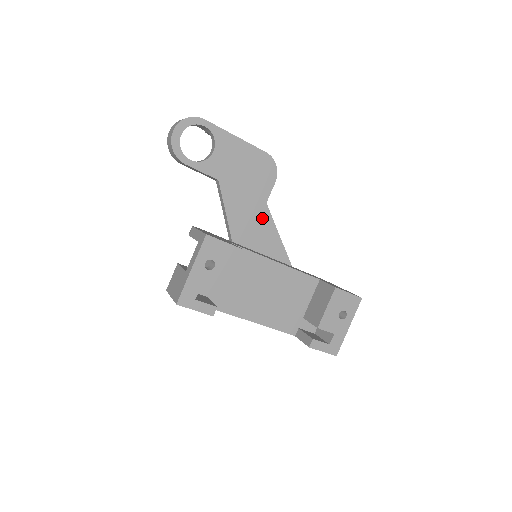
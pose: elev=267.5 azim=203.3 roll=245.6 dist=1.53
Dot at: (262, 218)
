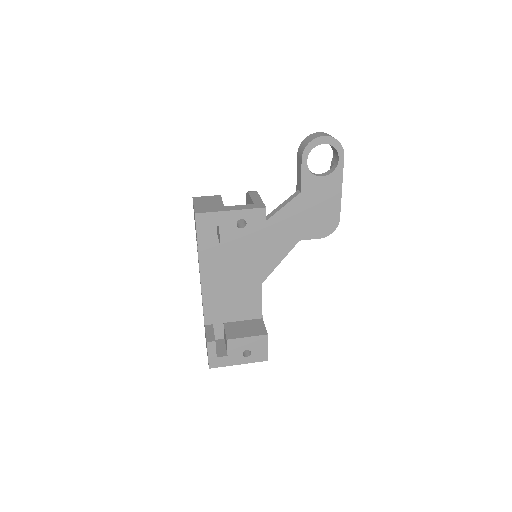
Dot at: (286, 244)
